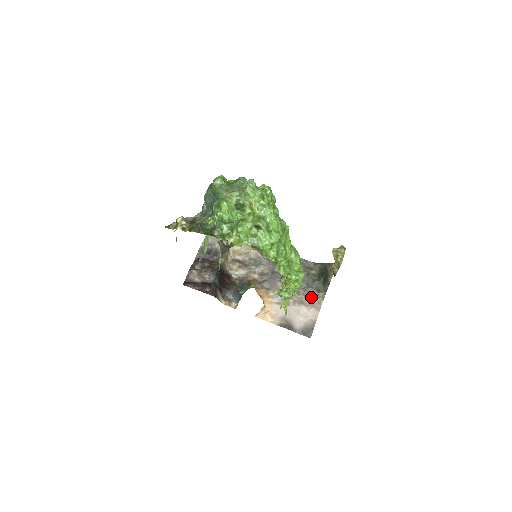
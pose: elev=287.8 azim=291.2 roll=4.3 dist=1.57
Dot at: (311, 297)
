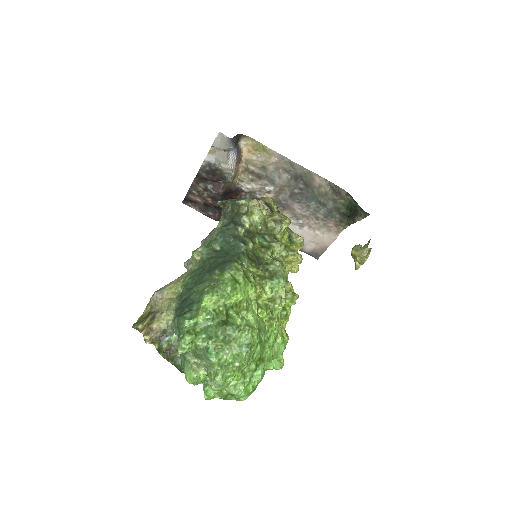
Dot at: (331, 224)
